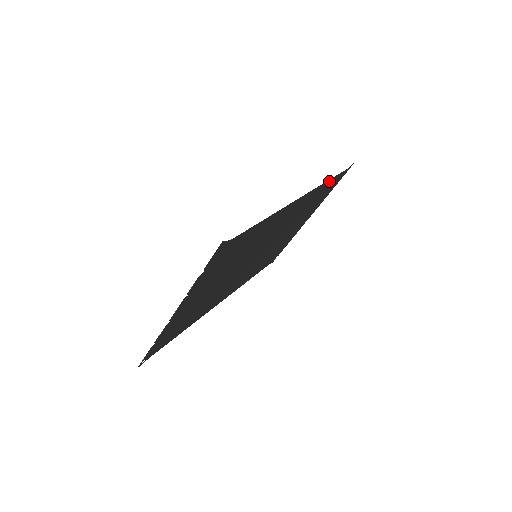
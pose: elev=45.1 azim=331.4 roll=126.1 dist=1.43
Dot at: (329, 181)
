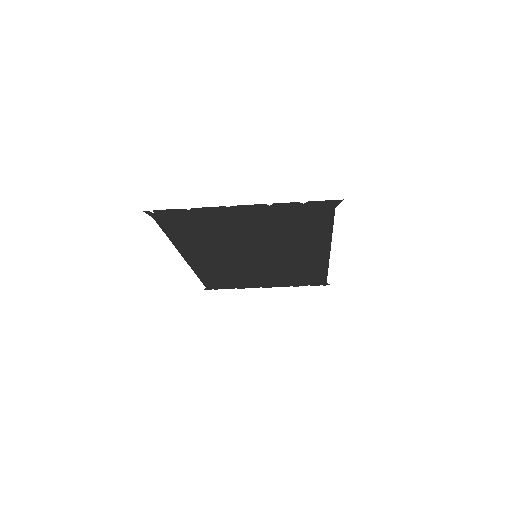
Dot at: (324, 272)
